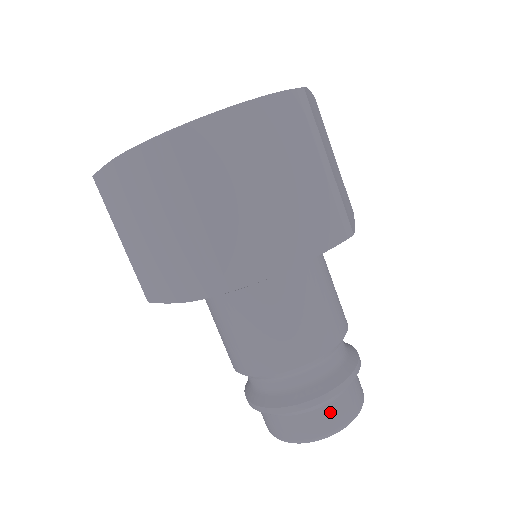
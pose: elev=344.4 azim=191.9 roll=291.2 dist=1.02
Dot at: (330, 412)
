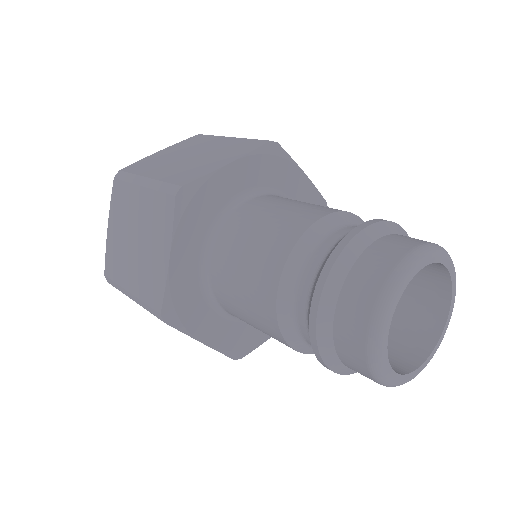
Dot at: (383, 247)
